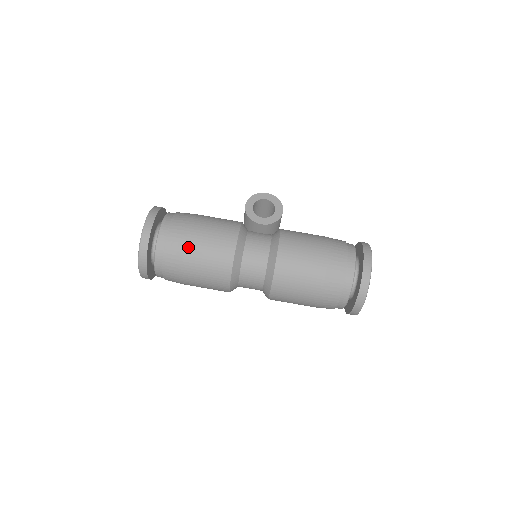
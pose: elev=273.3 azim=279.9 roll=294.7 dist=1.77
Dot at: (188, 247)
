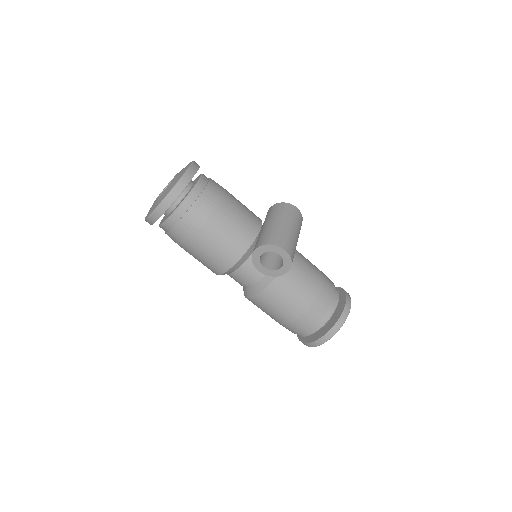
Dot at: (186, 247)
